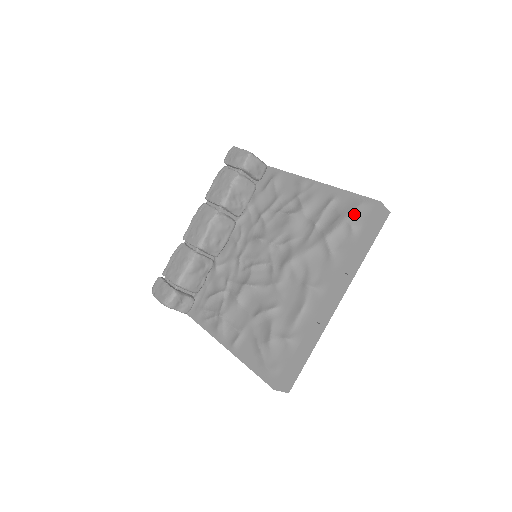
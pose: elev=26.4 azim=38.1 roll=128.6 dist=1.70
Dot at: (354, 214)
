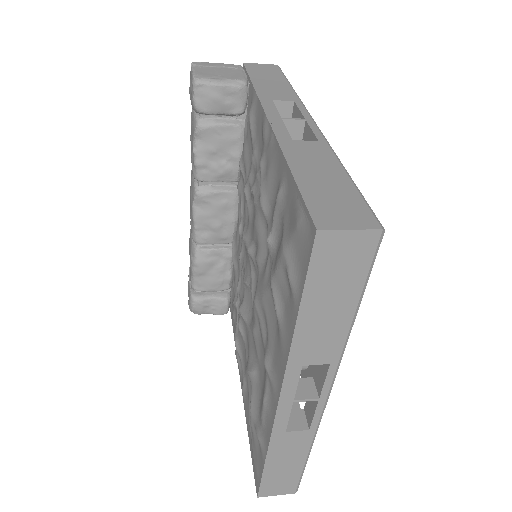
Dot at: (292, 246)
